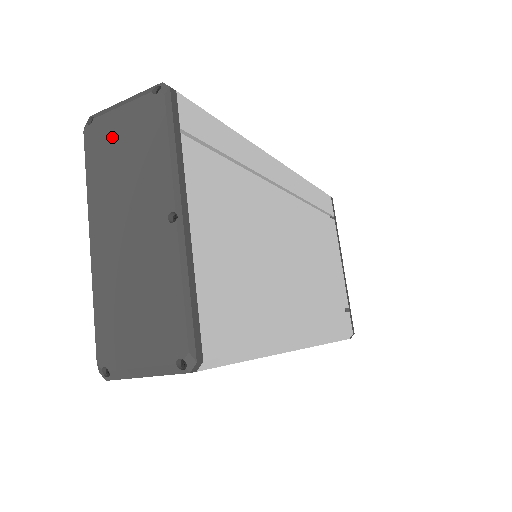
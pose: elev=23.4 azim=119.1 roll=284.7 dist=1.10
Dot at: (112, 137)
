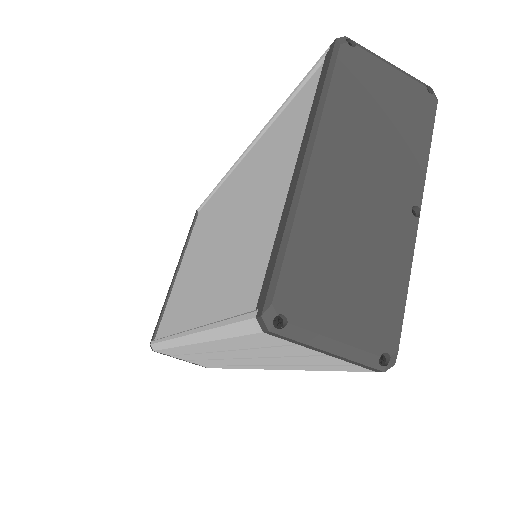
Dot at: (374, 83)
